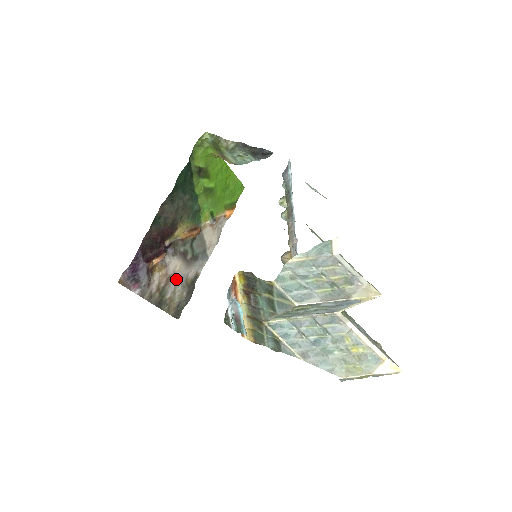
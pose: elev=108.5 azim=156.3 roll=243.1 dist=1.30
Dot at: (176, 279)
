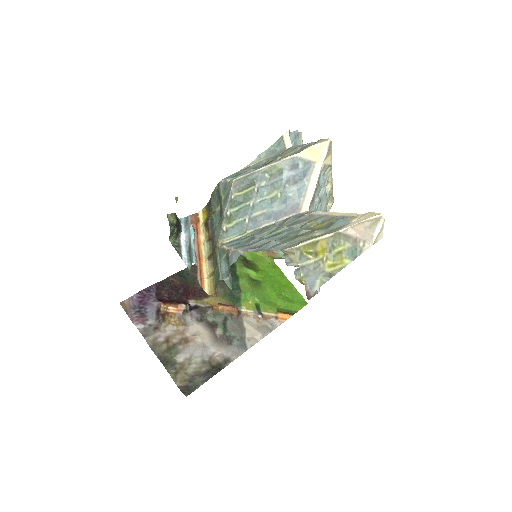
Dot at: (195, 346)
